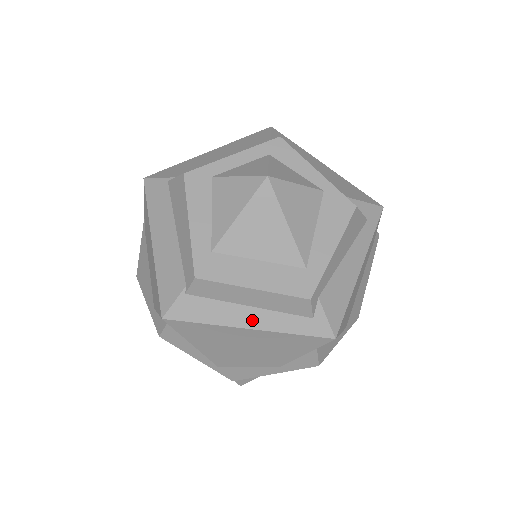
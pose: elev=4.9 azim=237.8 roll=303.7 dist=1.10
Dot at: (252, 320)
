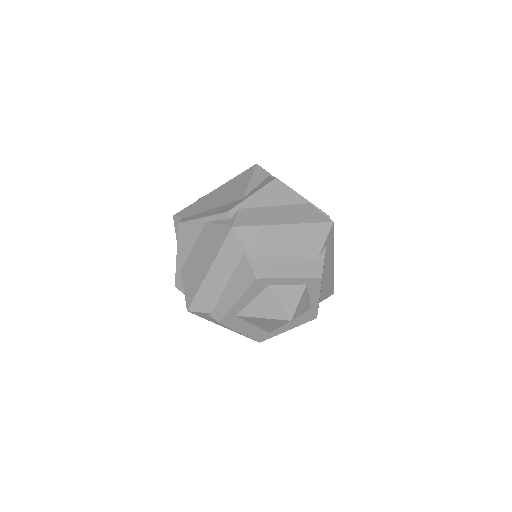
Dot at: occluded
